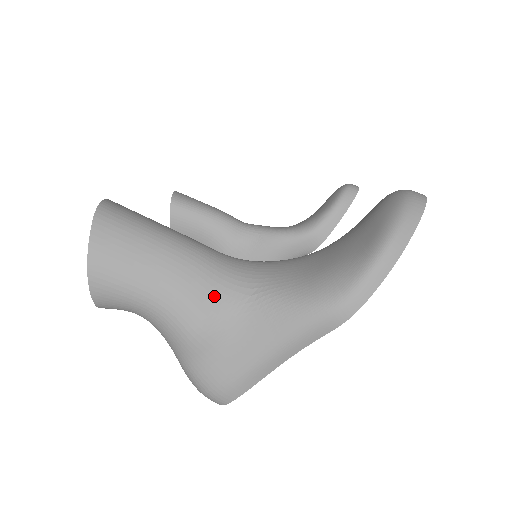
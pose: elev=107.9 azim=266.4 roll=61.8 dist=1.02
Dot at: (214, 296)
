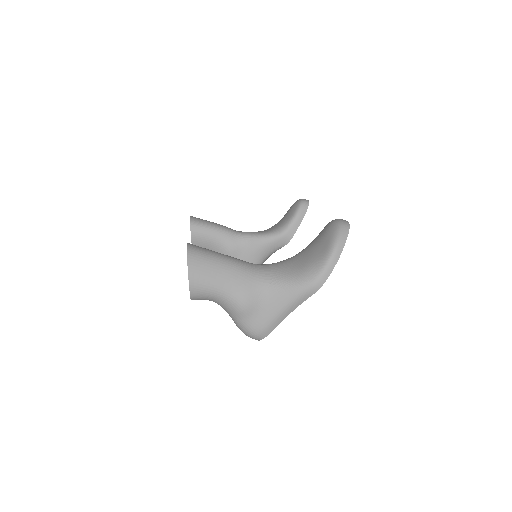
Dot at: (252, 286)
